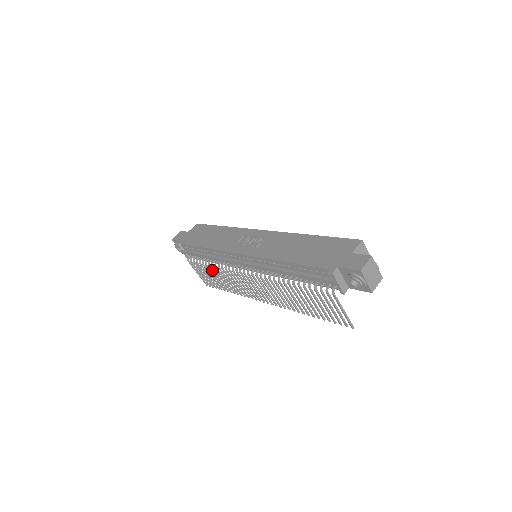
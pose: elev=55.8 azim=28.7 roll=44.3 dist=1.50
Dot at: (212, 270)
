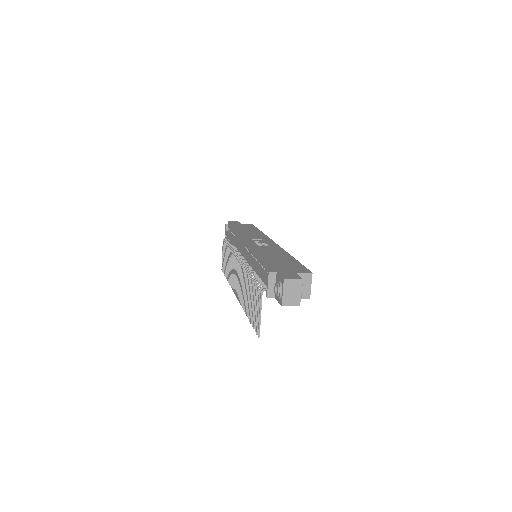
Dot at: (228, 253)
